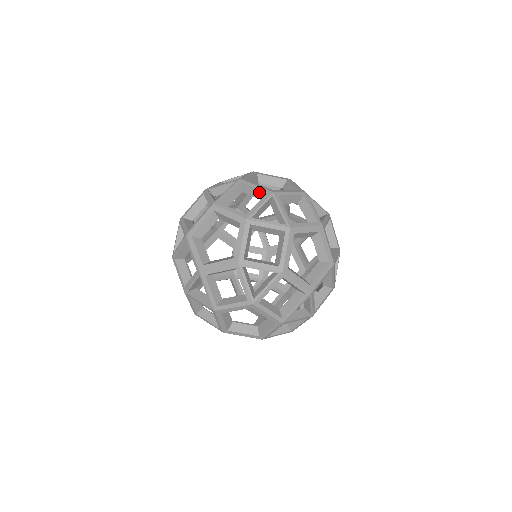
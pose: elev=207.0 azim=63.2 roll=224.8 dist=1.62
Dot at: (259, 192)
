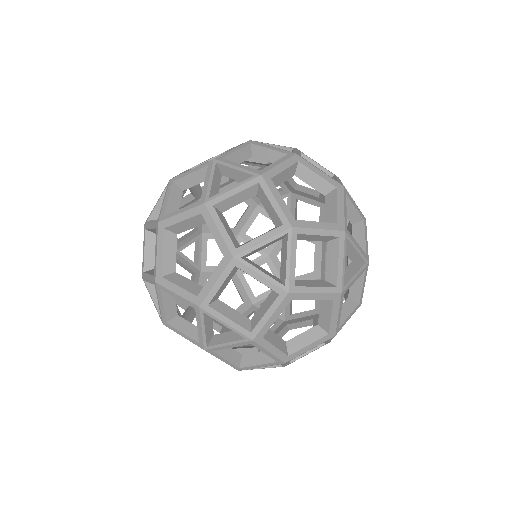
Dot at: (324, 171)
